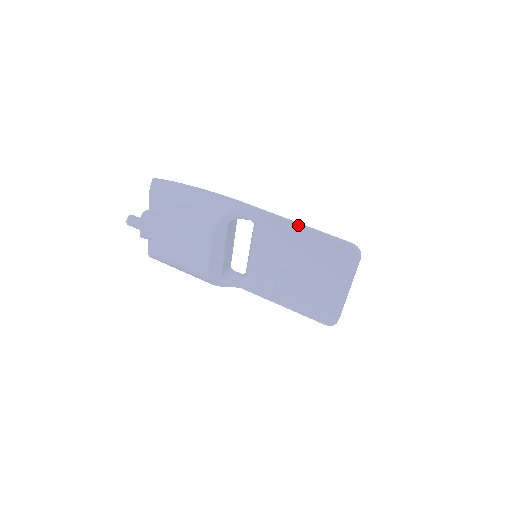
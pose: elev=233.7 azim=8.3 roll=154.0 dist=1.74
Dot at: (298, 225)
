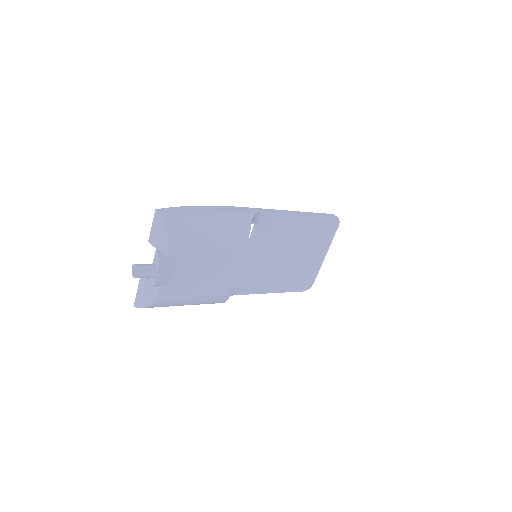
Dot at: (298, 213)
